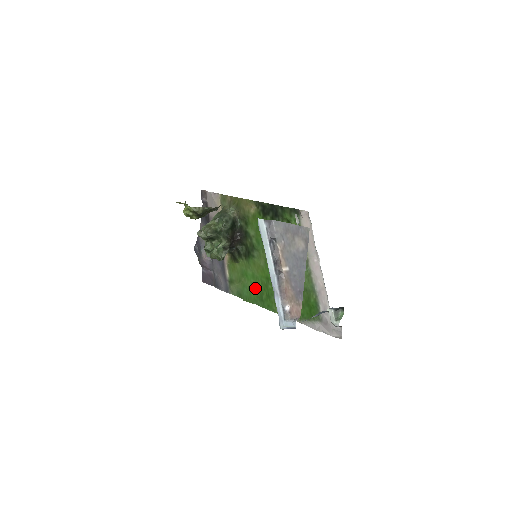
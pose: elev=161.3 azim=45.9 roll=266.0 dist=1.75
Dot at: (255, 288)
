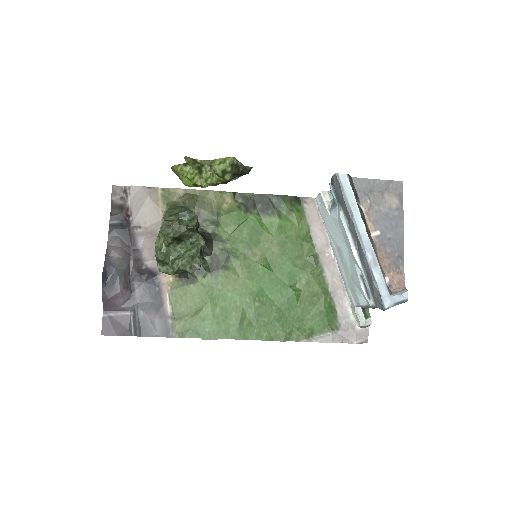
Dot at: (228, 314)
